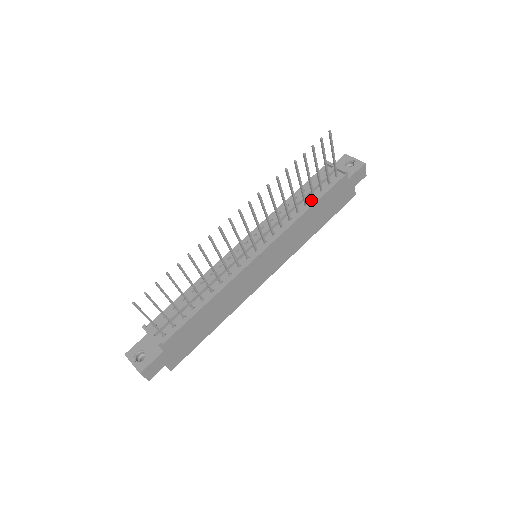
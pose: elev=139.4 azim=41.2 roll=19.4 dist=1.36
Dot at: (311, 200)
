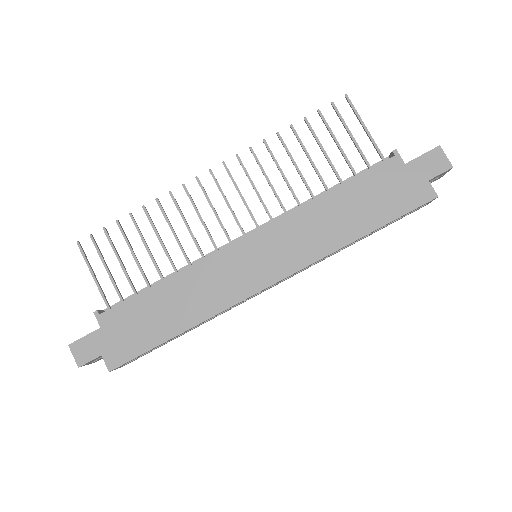
Dot at: (337, 187)
